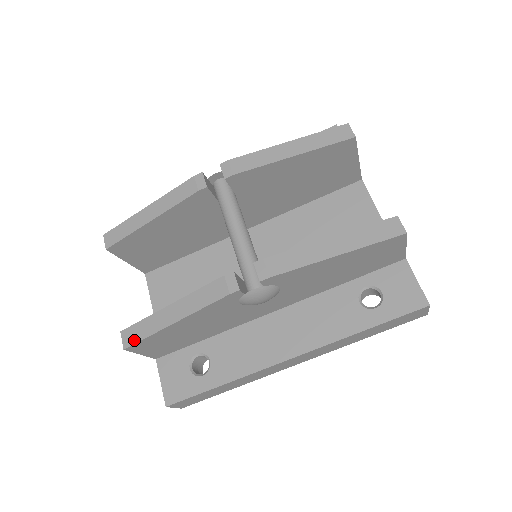
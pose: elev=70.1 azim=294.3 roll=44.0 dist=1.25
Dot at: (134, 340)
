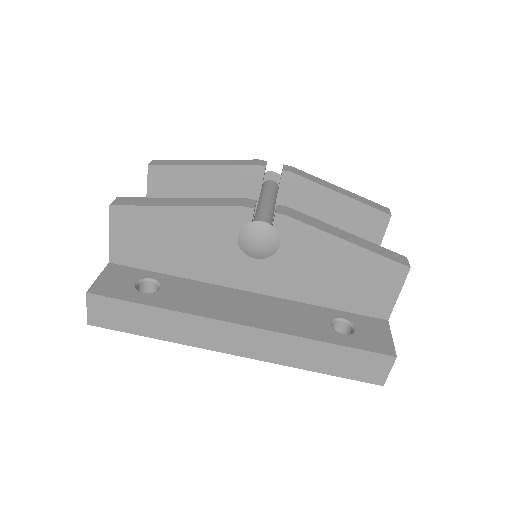
Dot at: (126, 203)
